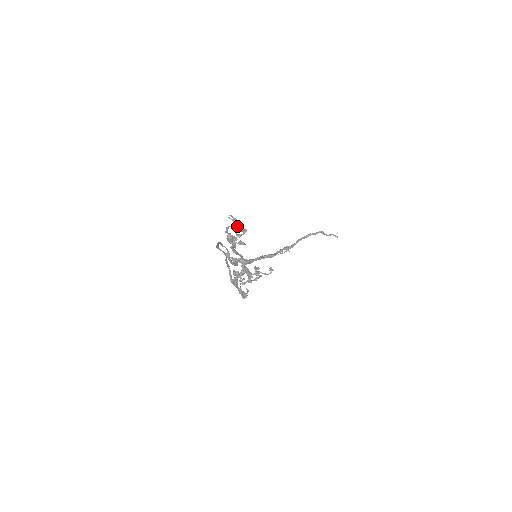
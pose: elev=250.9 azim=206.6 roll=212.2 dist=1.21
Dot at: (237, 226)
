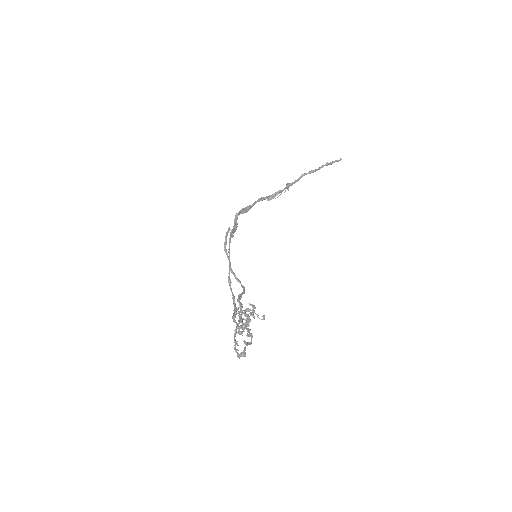
Dot at: (249, 330)
